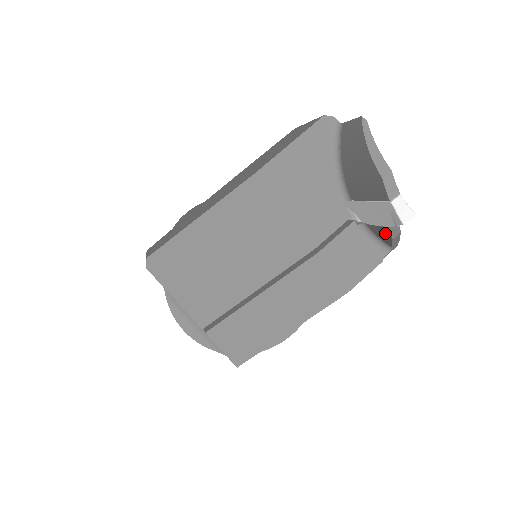
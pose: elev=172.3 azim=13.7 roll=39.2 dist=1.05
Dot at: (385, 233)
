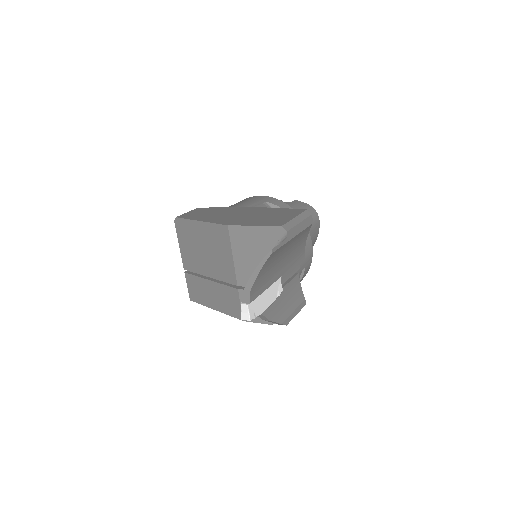
Dot at: occluded
